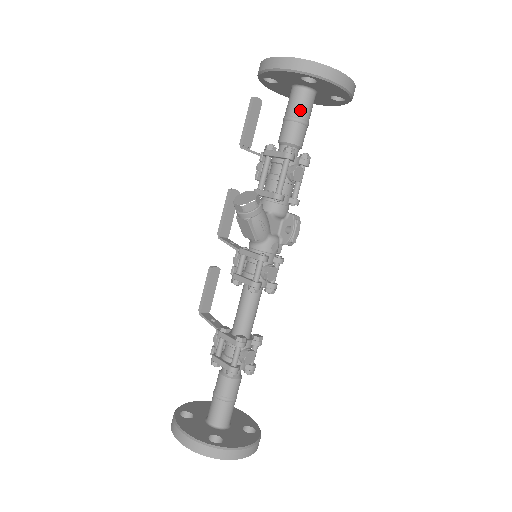
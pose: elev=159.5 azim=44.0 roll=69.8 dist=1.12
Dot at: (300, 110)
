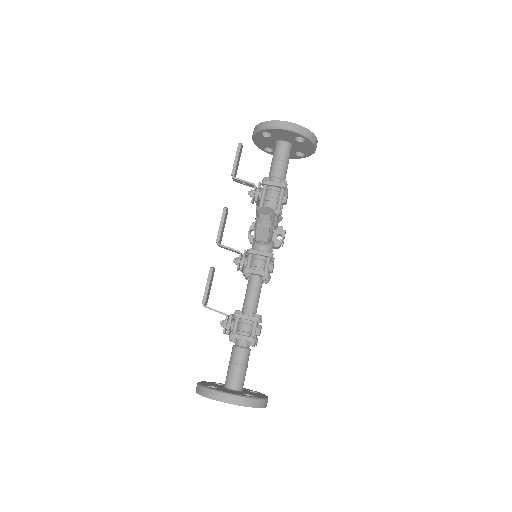
Dot at: (287, 157)
